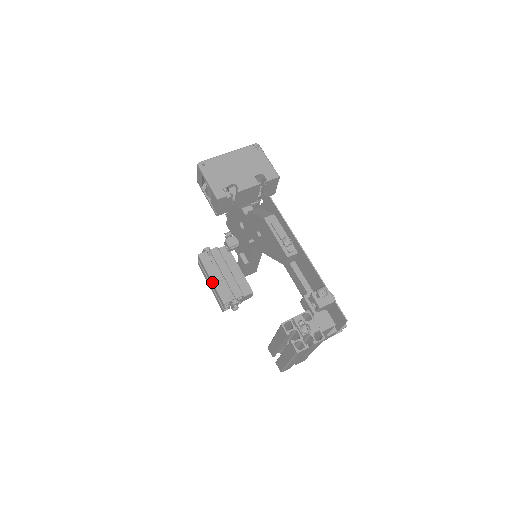
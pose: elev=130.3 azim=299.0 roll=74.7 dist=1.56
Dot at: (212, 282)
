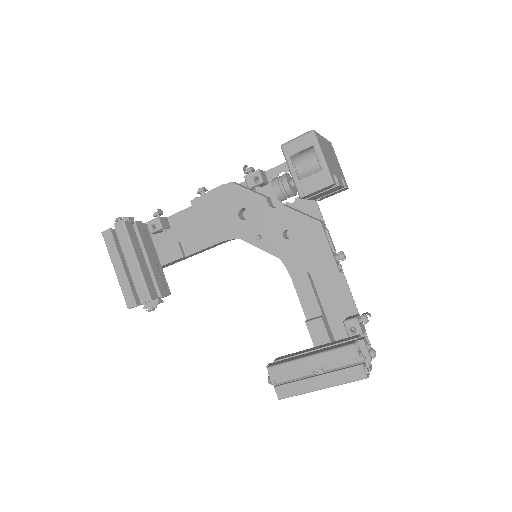
Dot at: (139, 266)
